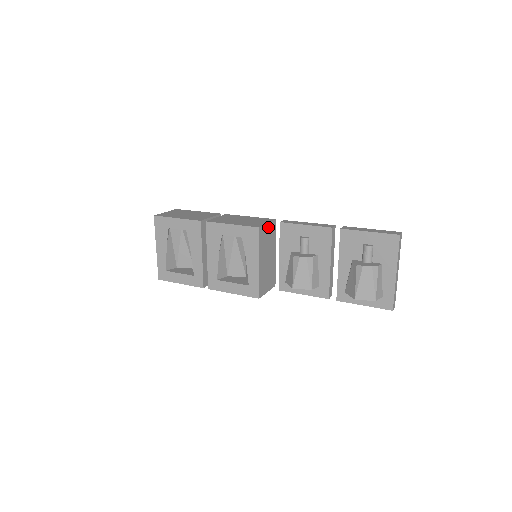
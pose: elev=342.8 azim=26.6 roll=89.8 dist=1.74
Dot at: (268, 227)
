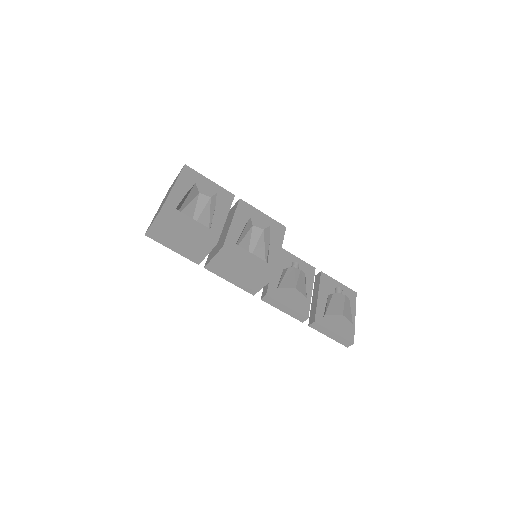
Dot at: occluded
